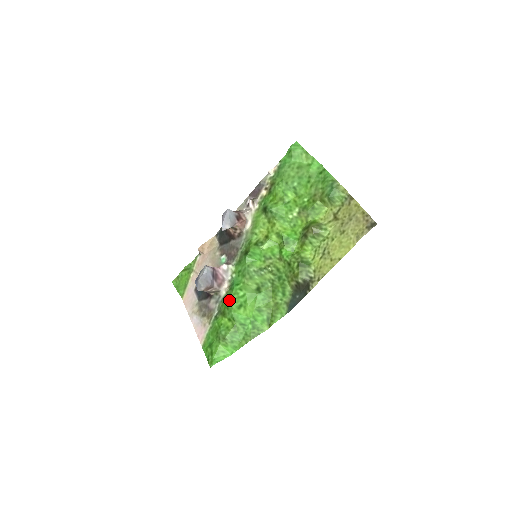
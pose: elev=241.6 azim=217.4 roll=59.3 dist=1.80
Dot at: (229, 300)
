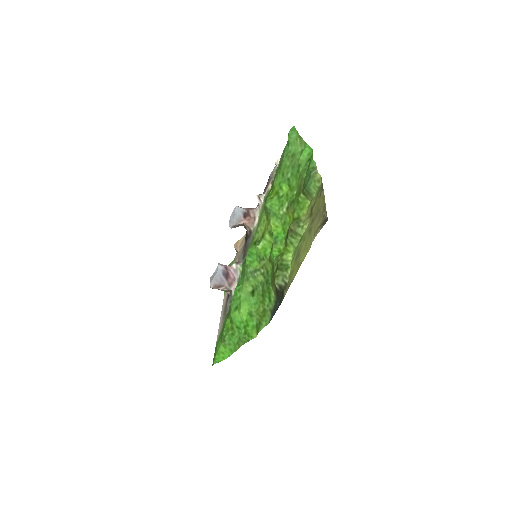
Dot at: (232, 301)
